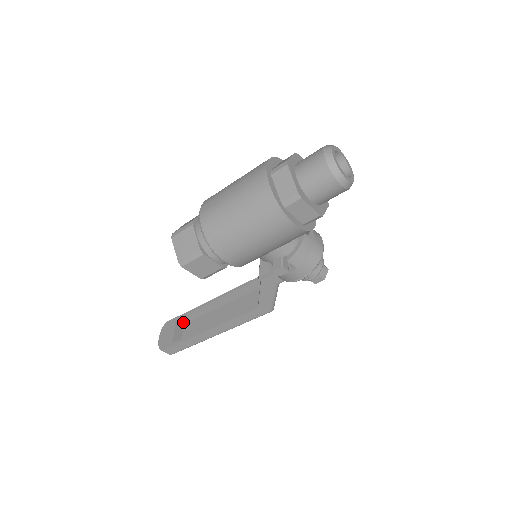
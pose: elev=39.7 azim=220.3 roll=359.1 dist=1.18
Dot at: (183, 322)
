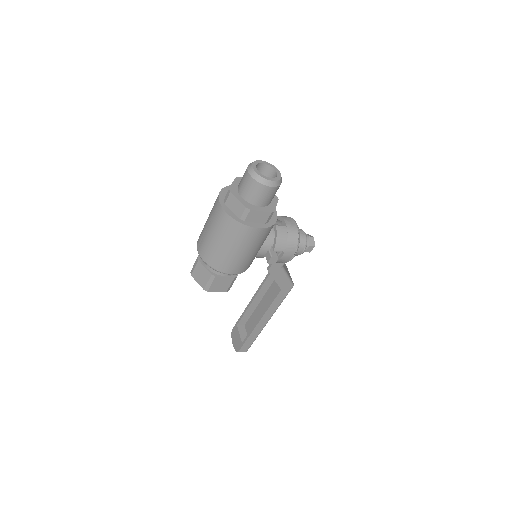
Dot at: (243, 324)
